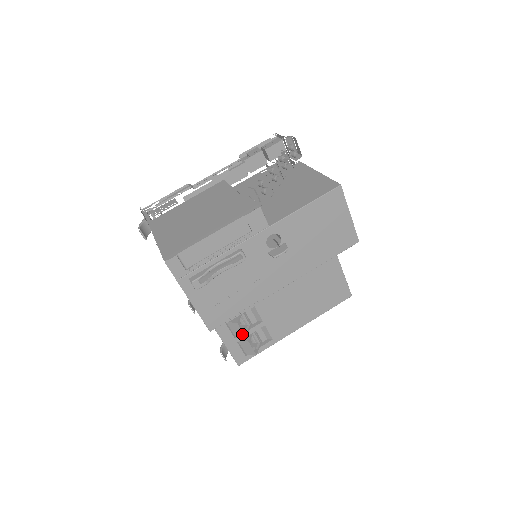
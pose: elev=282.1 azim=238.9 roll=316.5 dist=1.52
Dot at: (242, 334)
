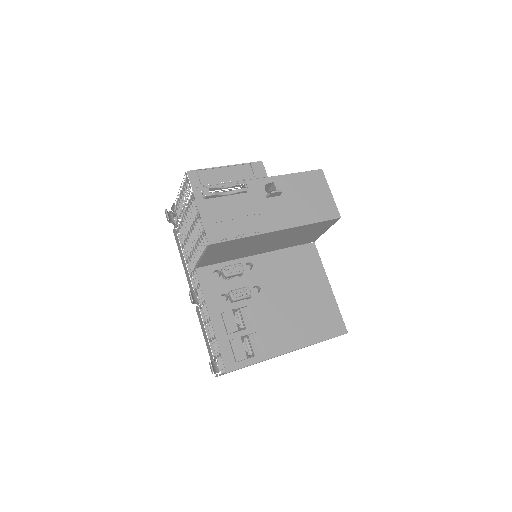
Dot at: (235, 327)
